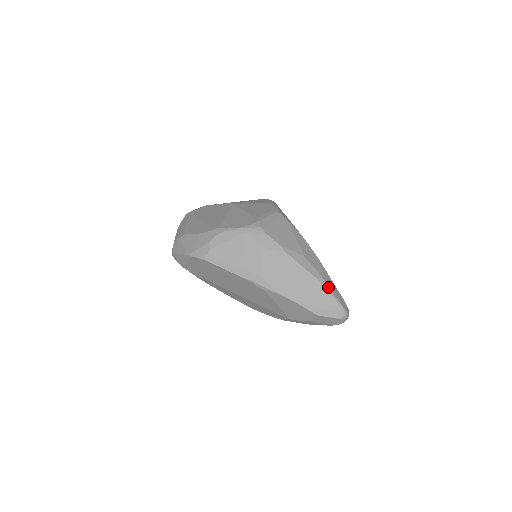
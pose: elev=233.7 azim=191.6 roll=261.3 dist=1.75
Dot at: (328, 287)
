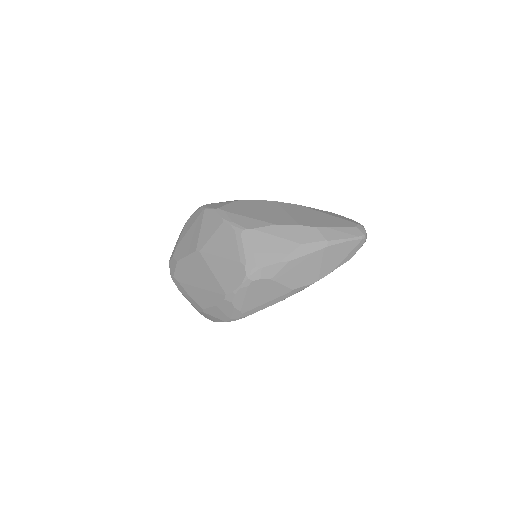
Dot at: (338, 241)
